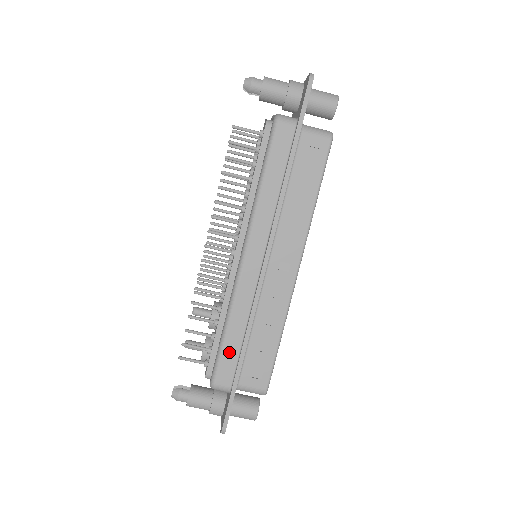
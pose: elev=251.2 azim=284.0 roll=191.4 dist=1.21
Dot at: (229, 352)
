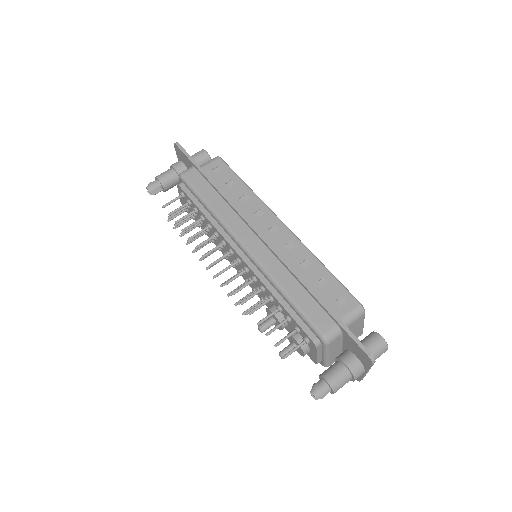
Dot at: (306, 305)
